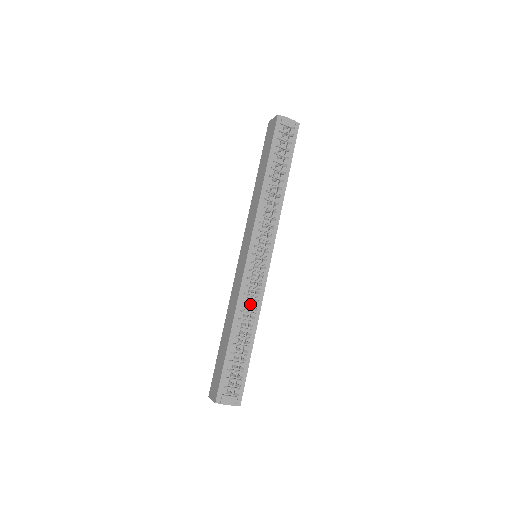
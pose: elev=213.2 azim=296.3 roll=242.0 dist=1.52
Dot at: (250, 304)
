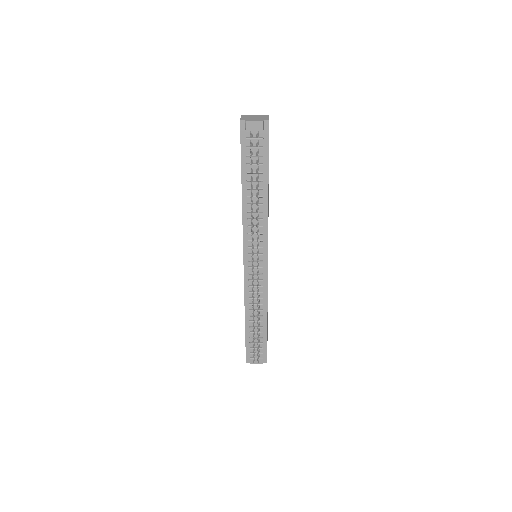
Dot at: (256, 299)
